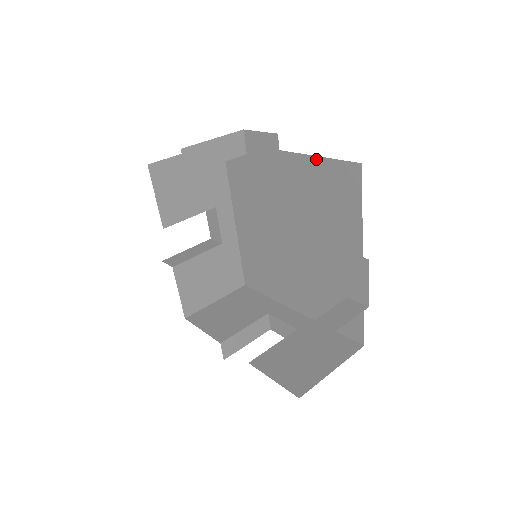
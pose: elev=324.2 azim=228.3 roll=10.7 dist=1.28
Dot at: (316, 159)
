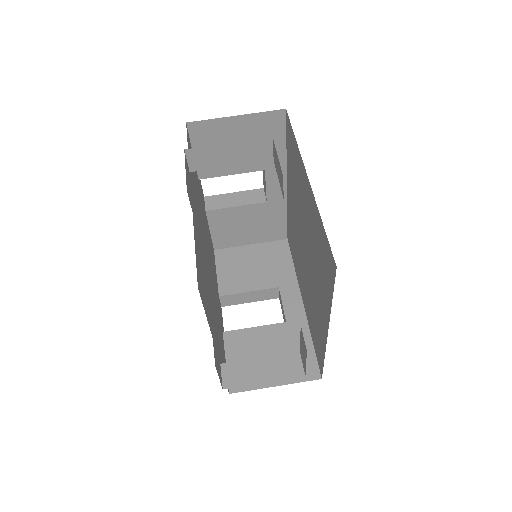
Dot at: (320, 217)
